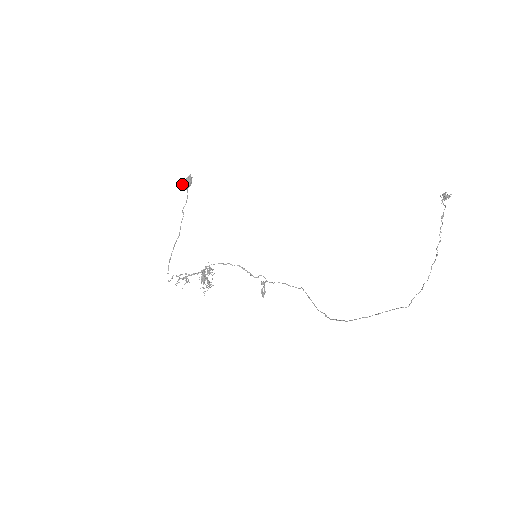
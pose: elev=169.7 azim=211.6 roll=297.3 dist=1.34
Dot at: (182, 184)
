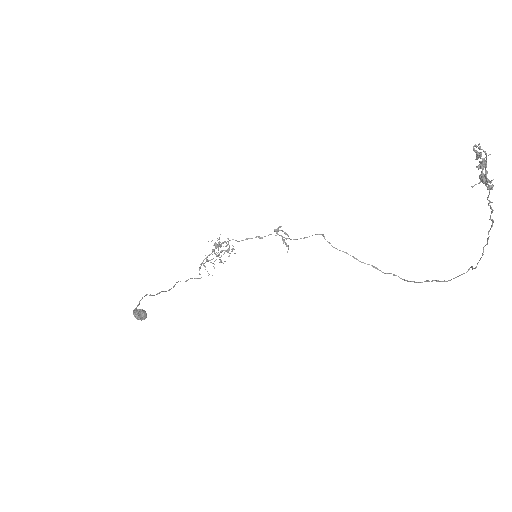
Dot at: occluded
